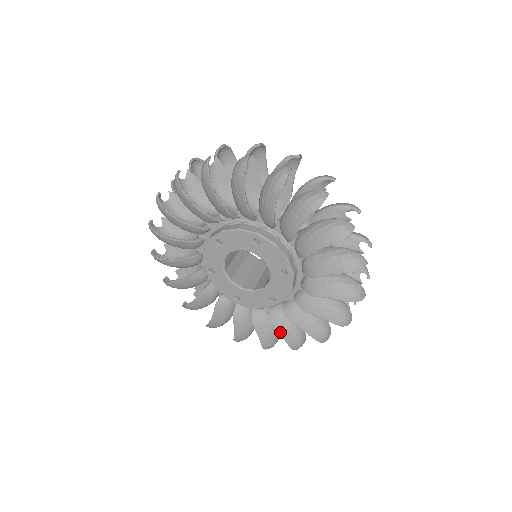
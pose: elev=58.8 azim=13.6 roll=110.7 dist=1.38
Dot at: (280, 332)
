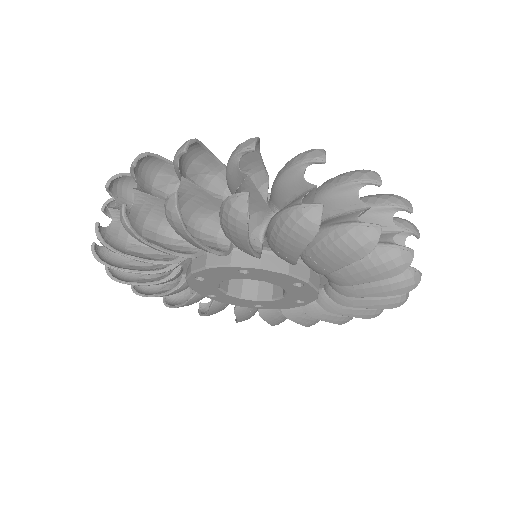
Dot at: (239, 318)
